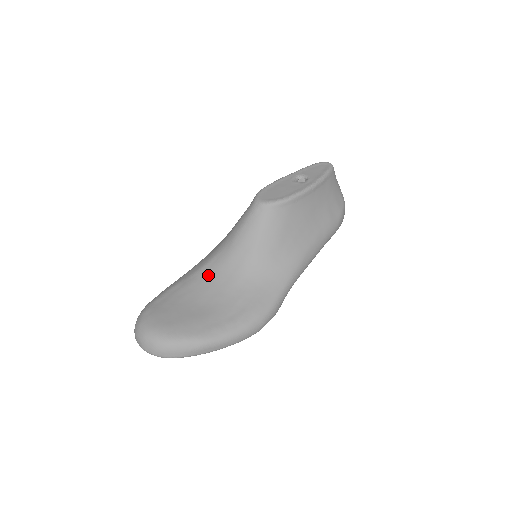
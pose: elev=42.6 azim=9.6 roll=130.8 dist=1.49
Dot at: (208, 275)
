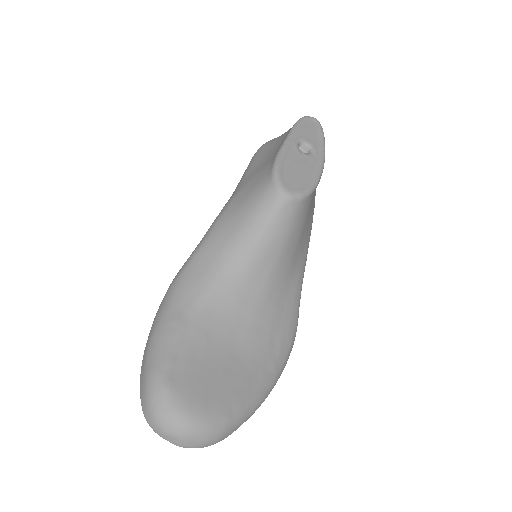
Dot at: (222, 303)
